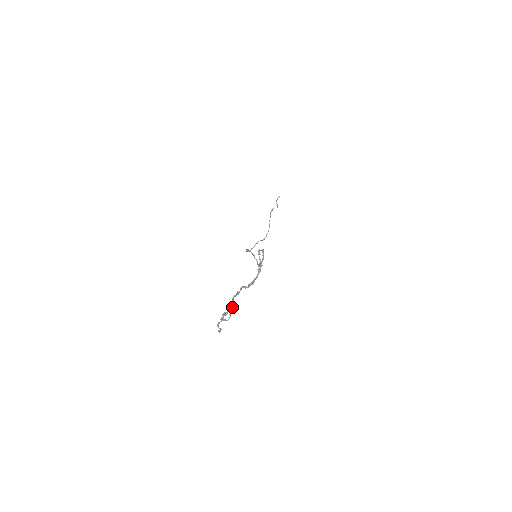
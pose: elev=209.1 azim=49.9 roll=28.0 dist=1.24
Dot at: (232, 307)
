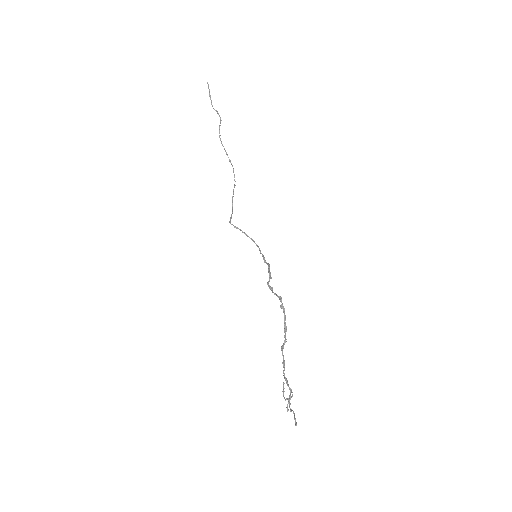
Dot at: (290, 388)
